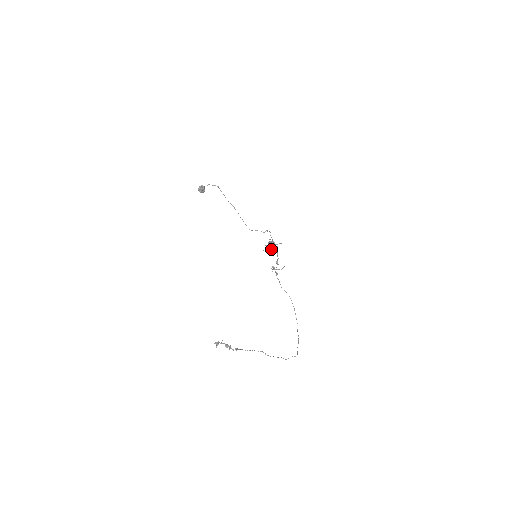
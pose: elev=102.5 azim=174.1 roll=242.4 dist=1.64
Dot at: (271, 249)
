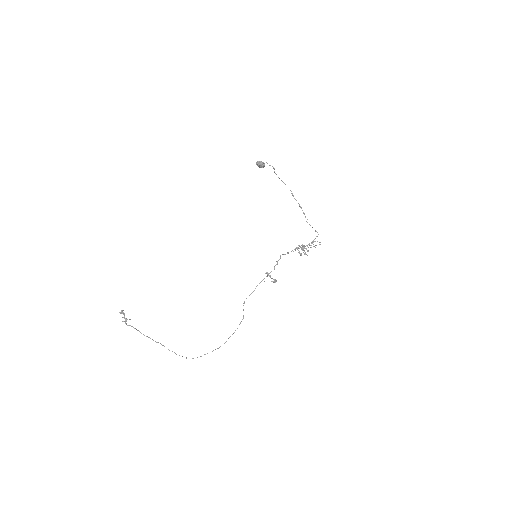
Dot at: (300, 253)
